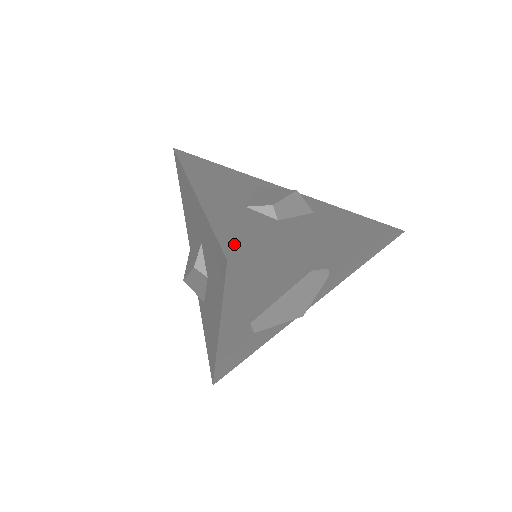
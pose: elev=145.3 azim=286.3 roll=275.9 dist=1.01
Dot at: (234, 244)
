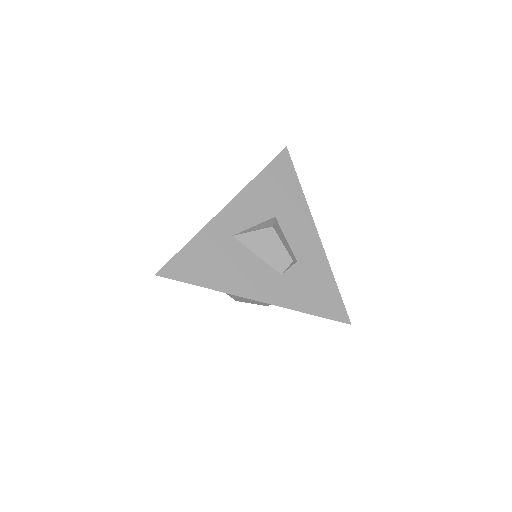
Dot at: (335, 313)
